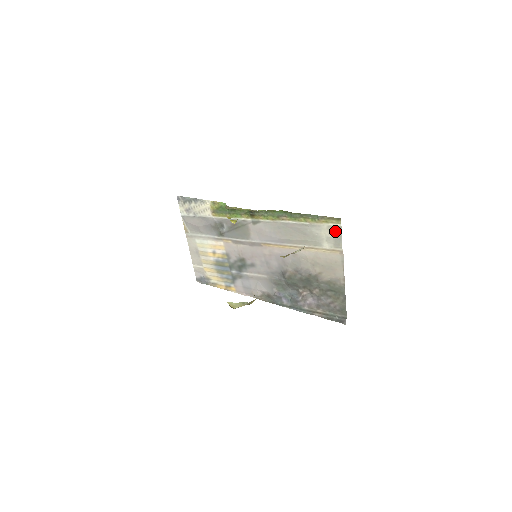
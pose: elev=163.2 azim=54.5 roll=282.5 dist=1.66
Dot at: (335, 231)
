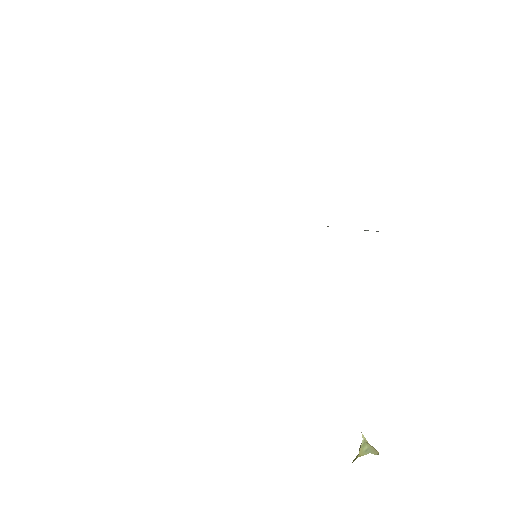
Dot at: occluded
